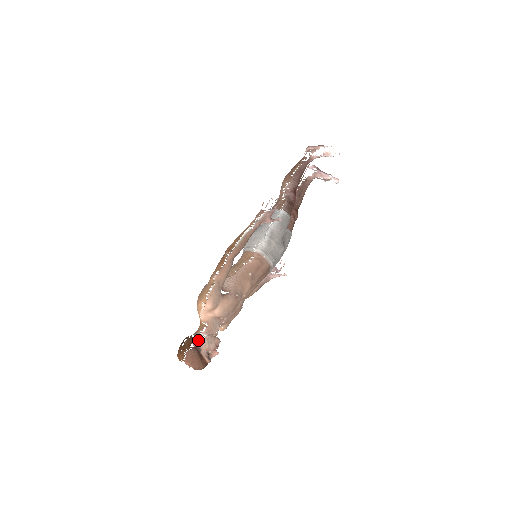
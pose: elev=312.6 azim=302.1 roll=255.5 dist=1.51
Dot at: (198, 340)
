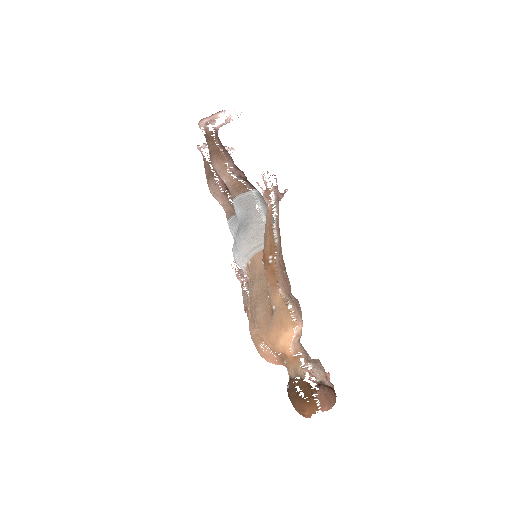
Dot at: (312, 375)
